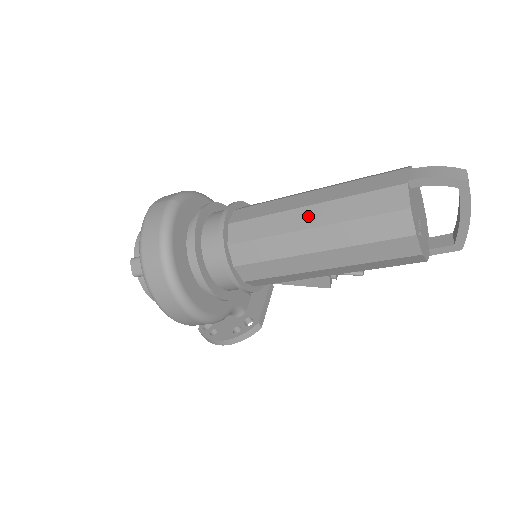
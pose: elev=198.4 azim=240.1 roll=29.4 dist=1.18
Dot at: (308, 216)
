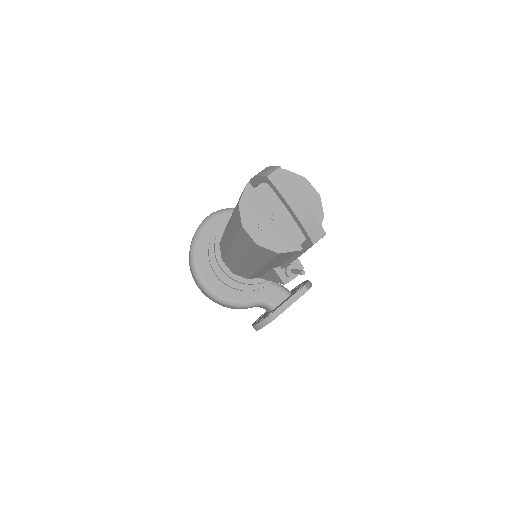
Dot at: occluded
